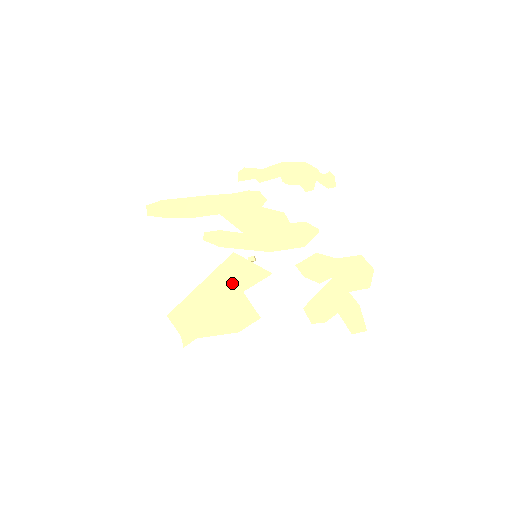
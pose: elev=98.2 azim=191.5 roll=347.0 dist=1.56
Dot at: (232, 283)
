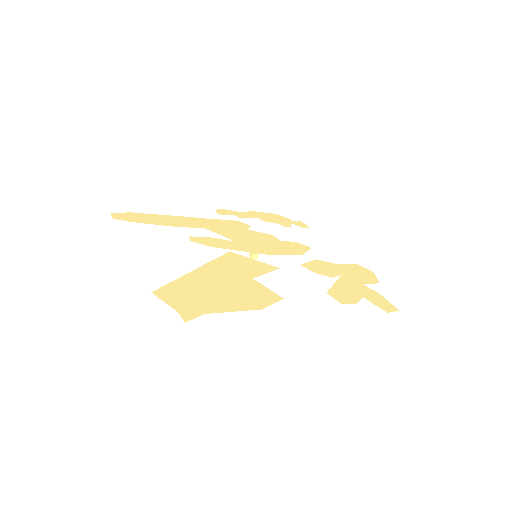
Dot at: (236, 271)
